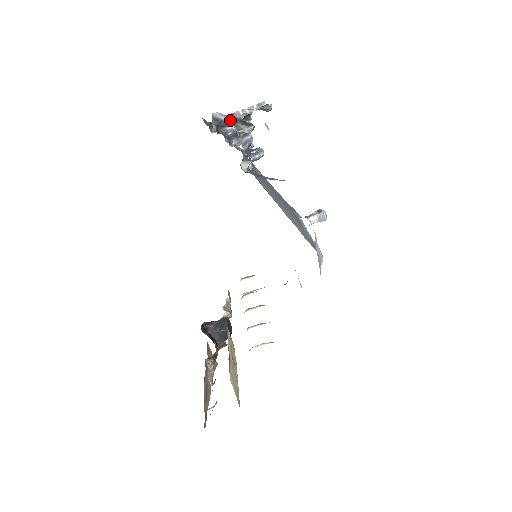
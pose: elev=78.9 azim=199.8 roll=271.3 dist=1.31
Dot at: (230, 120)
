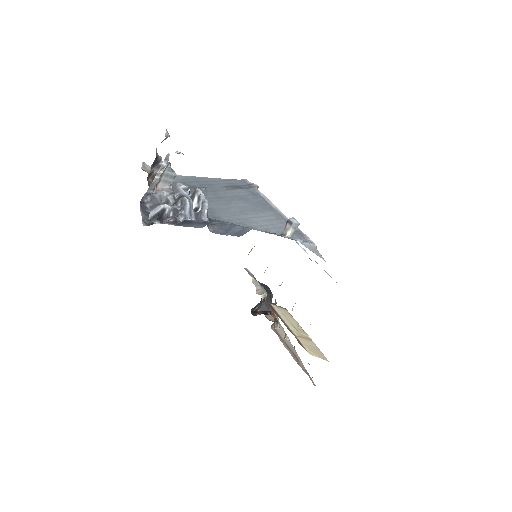
Dot at: (163, 206)
